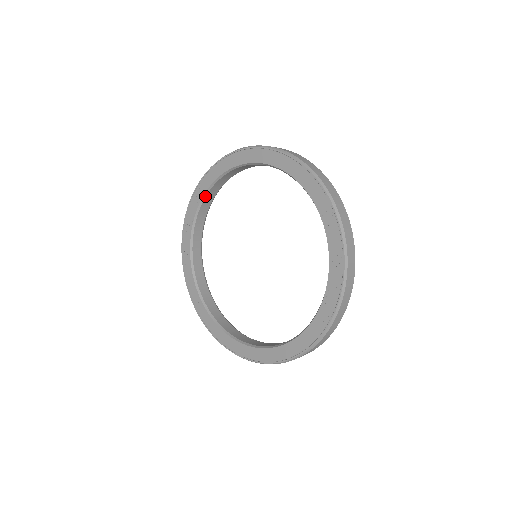
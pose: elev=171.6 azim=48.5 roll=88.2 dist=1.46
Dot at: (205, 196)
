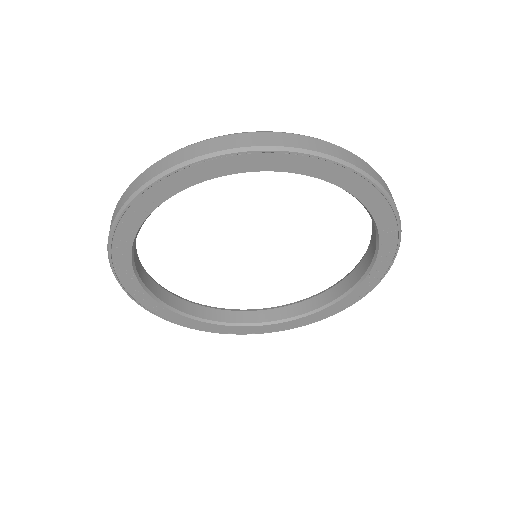
Dot at: (158, 206)
